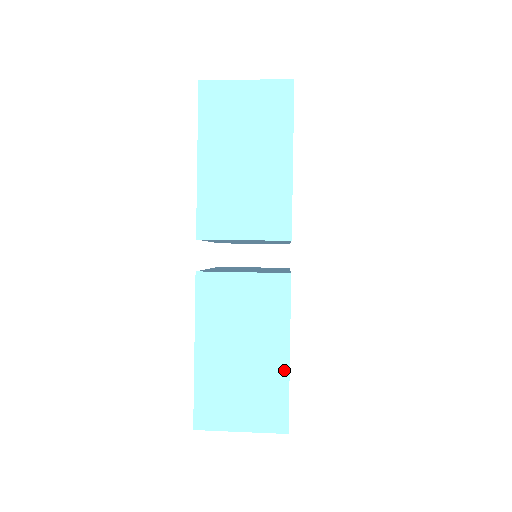
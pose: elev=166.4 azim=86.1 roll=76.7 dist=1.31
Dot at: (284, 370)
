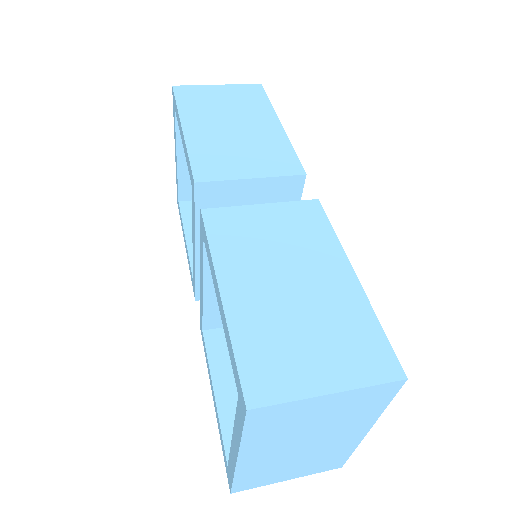
Dot at: (357, 294)
